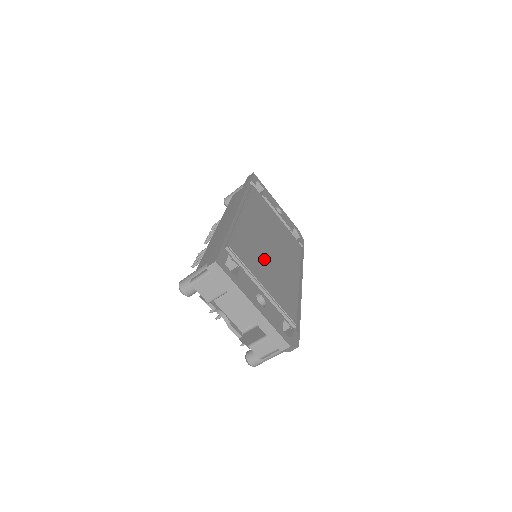
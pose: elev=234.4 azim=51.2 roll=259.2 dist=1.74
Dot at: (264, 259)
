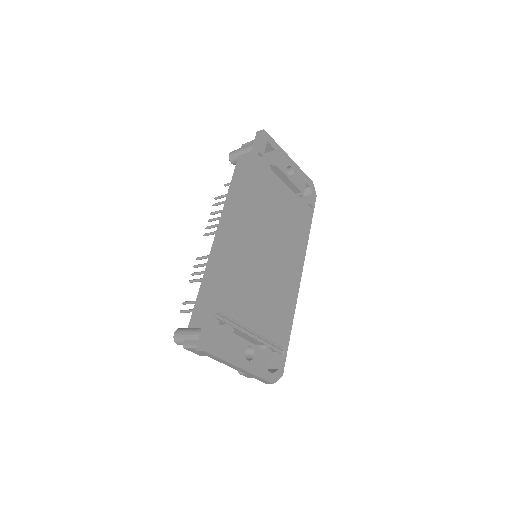
Dot at: (260, 287)
